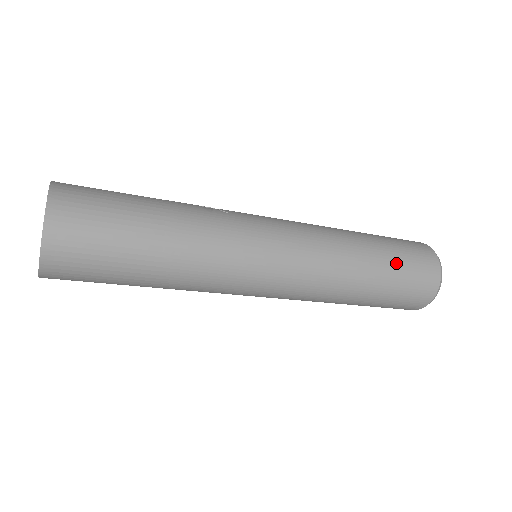
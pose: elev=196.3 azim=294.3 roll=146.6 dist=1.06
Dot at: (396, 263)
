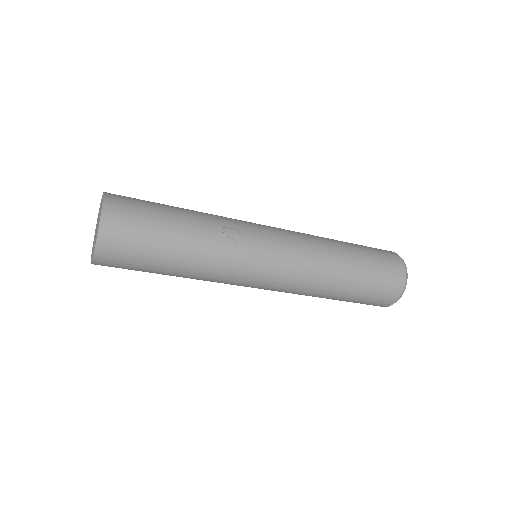
Dot at: (361, 292)
